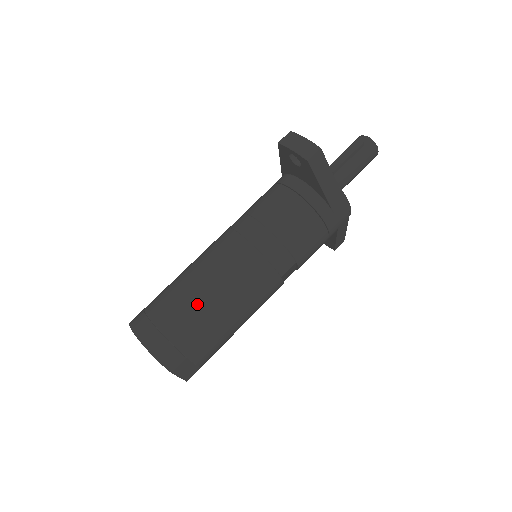
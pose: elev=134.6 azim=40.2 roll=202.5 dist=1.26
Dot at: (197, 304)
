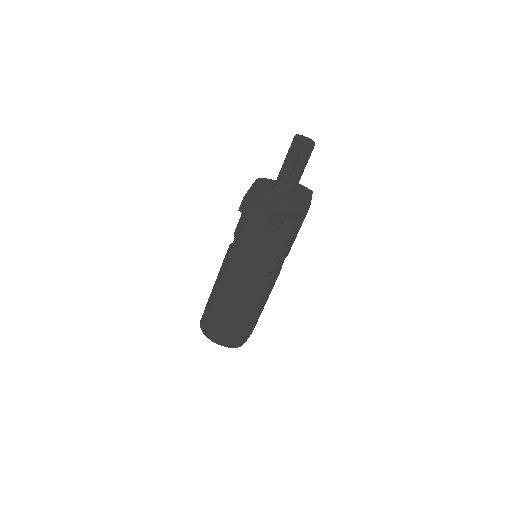
Dot at: (236, 314)
